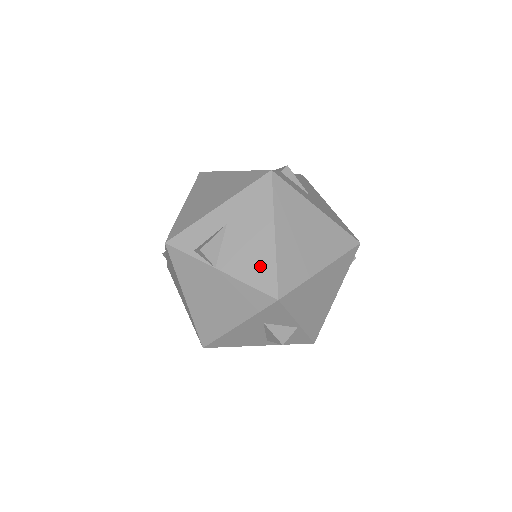
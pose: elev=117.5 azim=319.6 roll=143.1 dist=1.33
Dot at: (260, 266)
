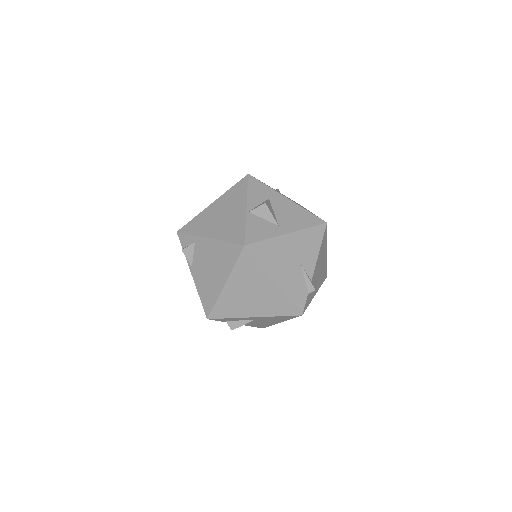
Dot at: (262, 325)
